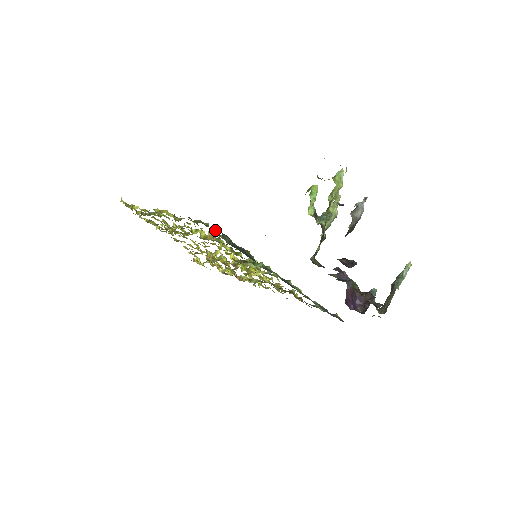
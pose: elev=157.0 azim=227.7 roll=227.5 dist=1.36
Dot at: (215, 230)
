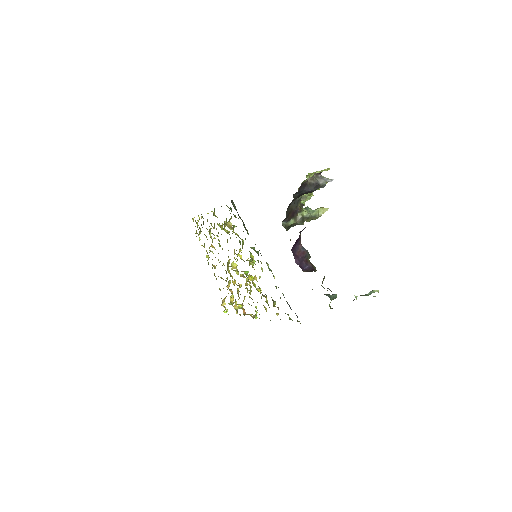
Dot at: occluded
